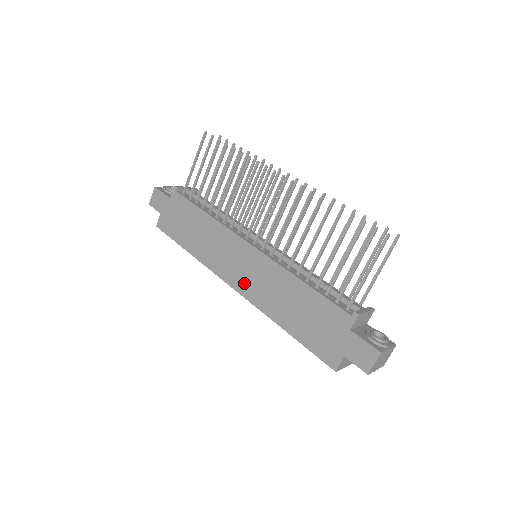
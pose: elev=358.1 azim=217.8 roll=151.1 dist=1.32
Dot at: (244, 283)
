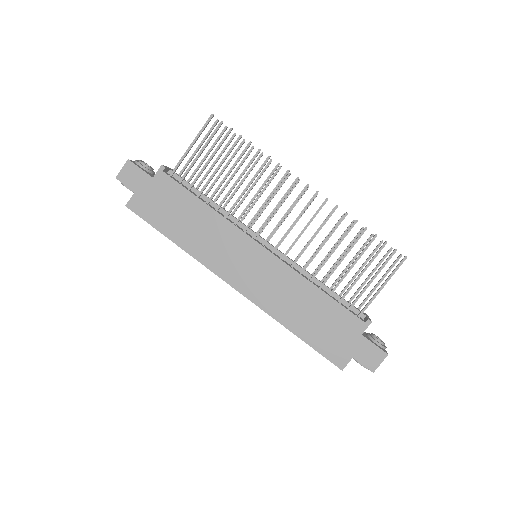
Dot at: (249, 284)
